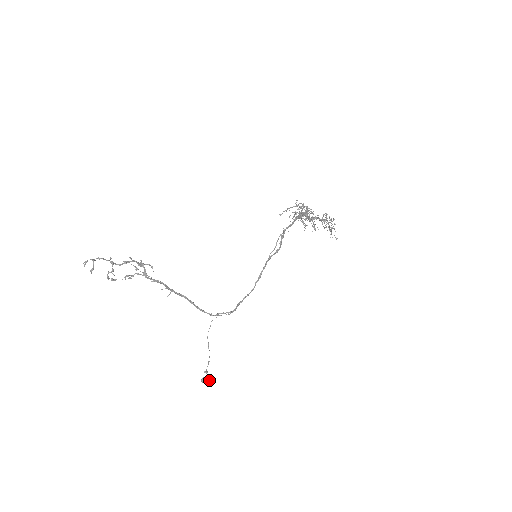
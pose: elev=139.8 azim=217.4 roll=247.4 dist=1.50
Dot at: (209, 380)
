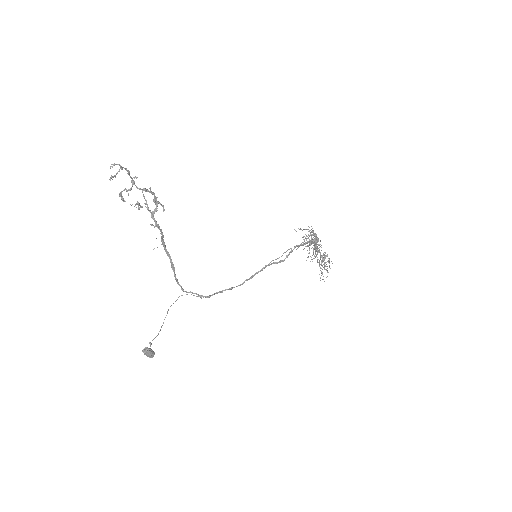
Dot at: (151, 353)
